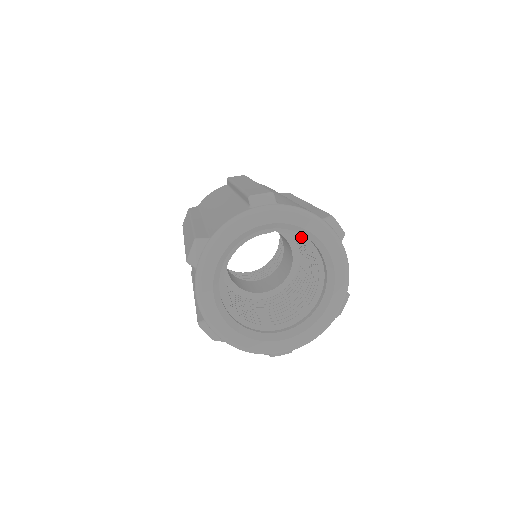
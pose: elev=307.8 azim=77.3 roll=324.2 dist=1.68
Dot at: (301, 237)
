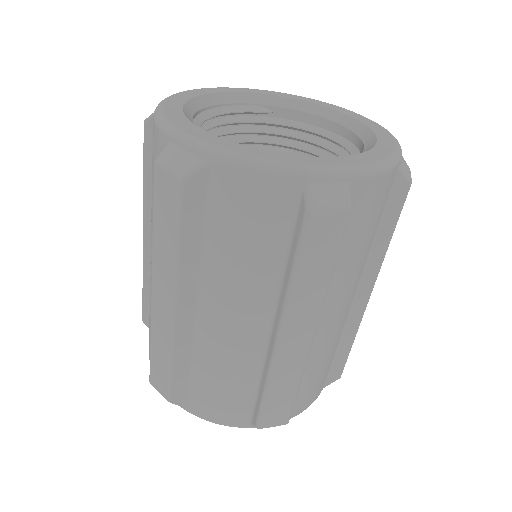
Dot at: (303, 126)
